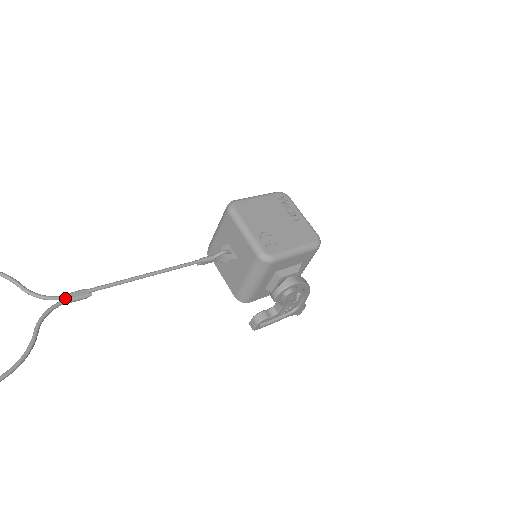
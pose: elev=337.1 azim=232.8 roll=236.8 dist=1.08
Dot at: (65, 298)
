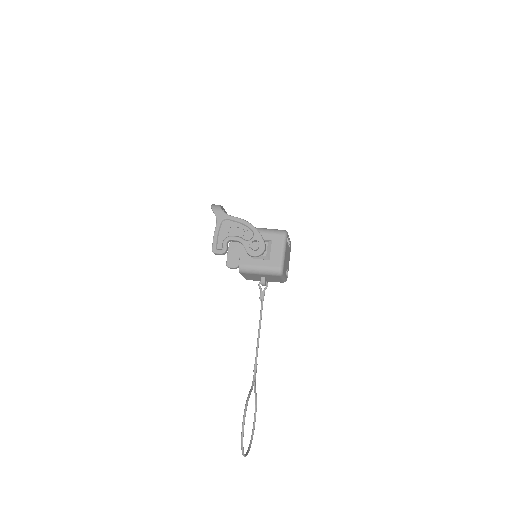
Dot at: (255, 374)
